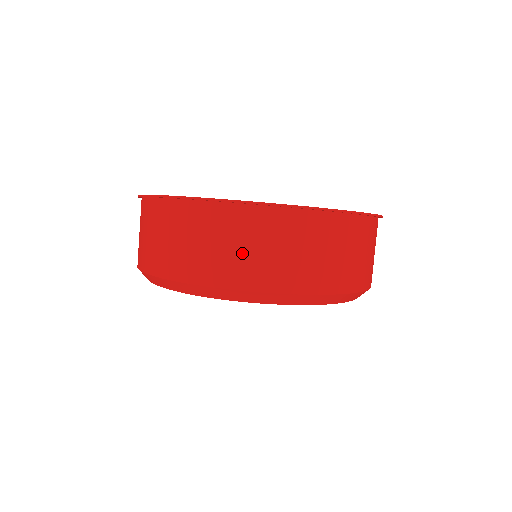
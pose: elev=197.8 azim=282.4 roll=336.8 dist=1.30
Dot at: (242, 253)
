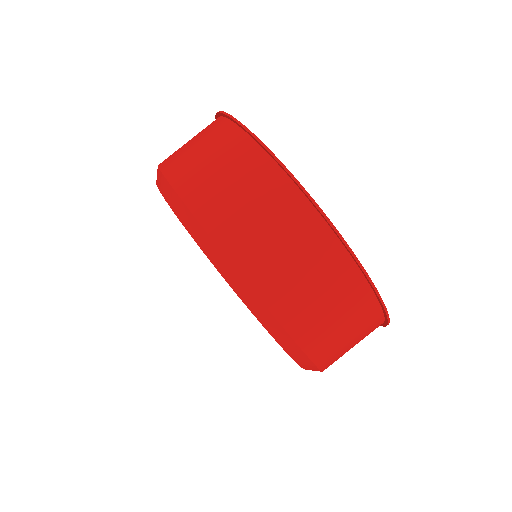
Dot at: (292, 269)
